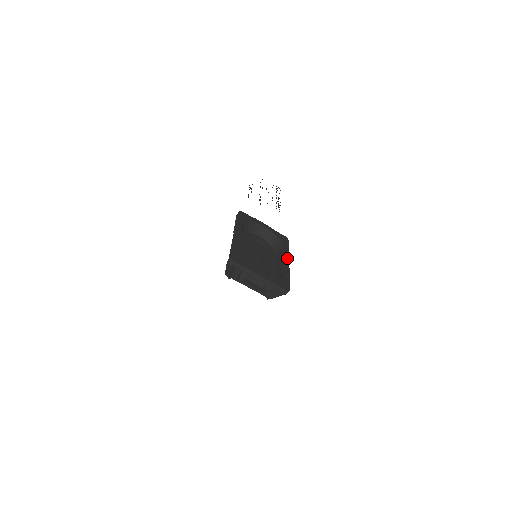
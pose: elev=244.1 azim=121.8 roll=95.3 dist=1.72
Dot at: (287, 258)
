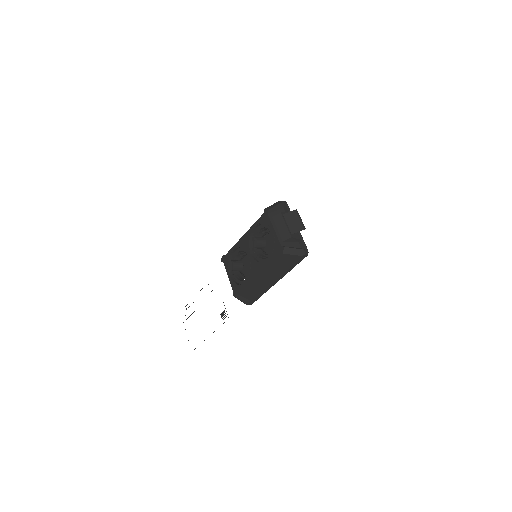
Dot at: occluded
